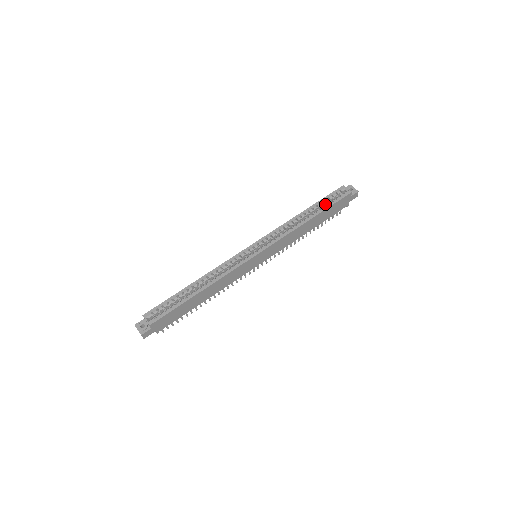
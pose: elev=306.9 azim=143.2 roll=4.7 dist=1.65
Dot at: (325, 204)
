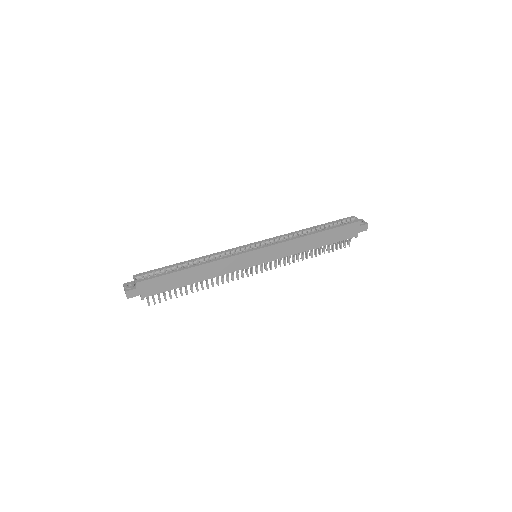
Dot at: occluded
